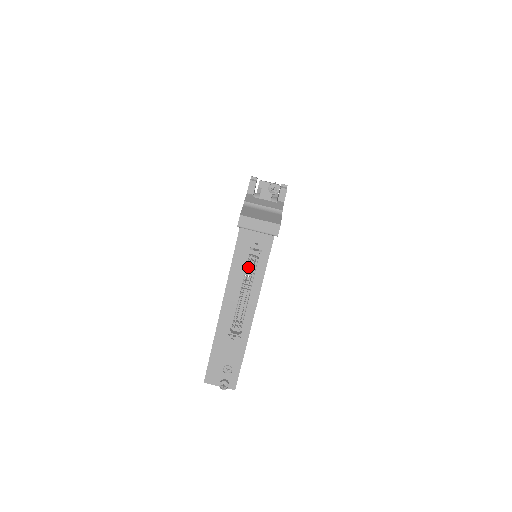
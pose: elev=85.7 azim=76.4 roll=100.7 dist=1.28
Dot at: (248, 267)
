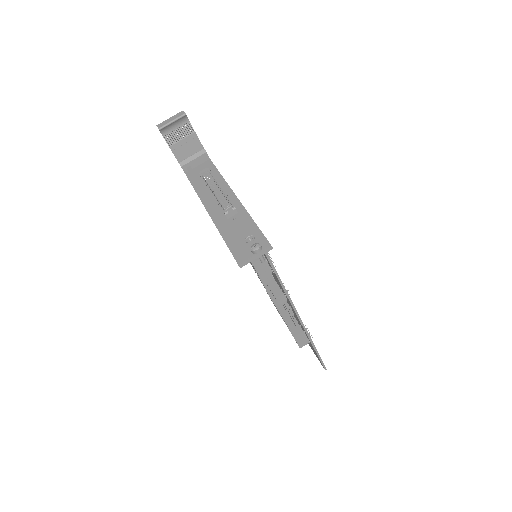
Dot at: (206, 179)
